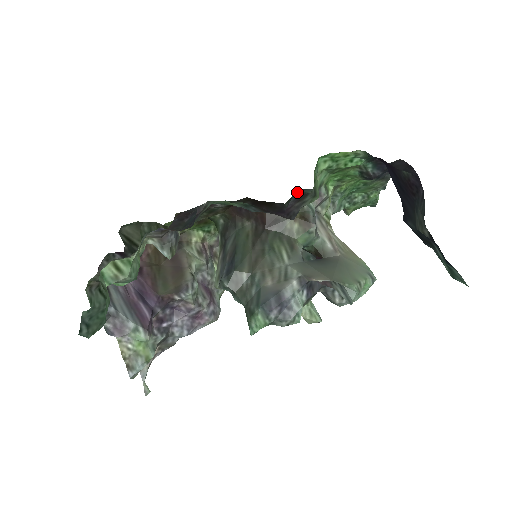
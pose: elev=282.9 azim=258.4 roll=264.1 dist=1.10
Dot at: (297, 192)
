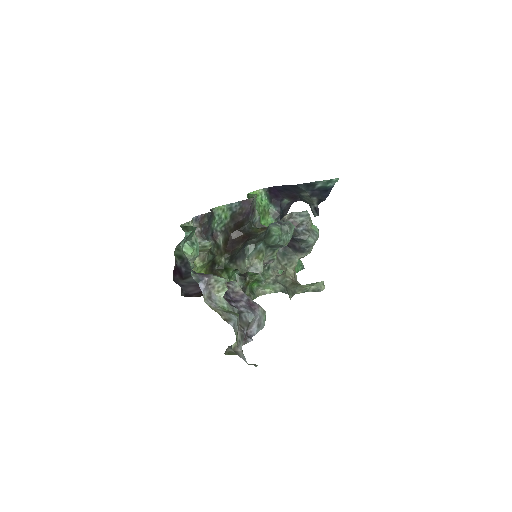
Dot at: (251, 222)
